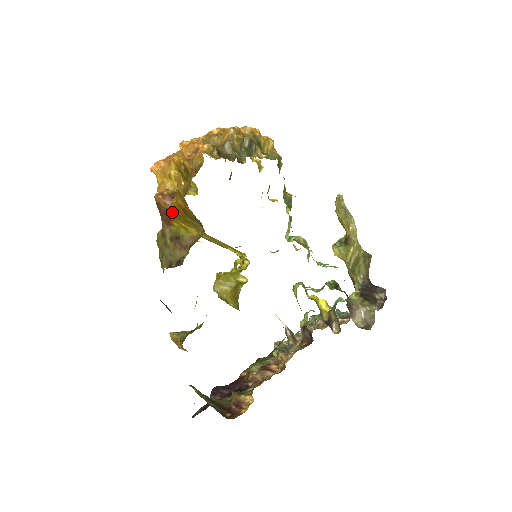
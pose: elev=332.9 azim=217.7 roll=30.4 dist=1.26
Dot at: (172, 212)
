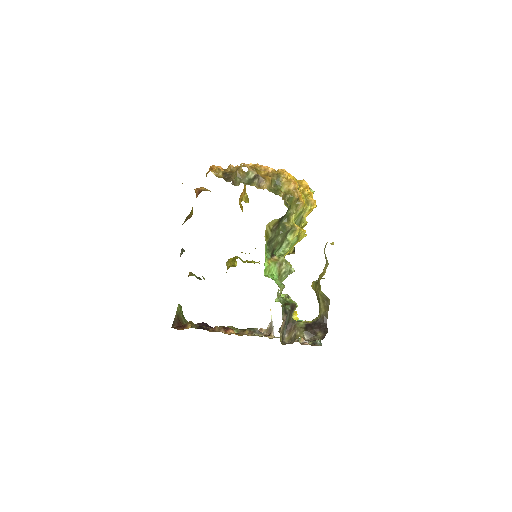
Dot at: occluded
